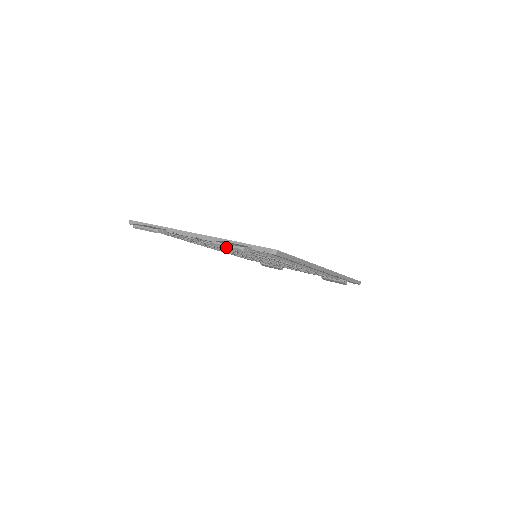
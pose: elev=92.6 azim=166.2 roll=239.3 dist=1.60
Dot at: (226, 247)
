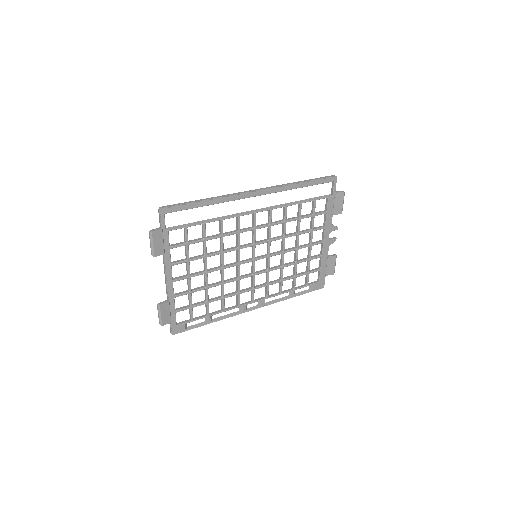
Dot at: (152, 245)
